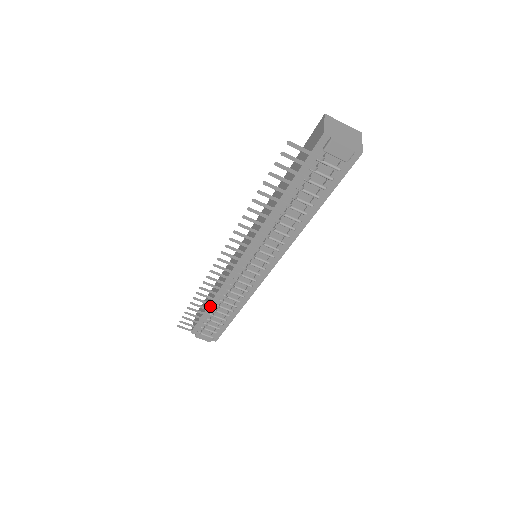
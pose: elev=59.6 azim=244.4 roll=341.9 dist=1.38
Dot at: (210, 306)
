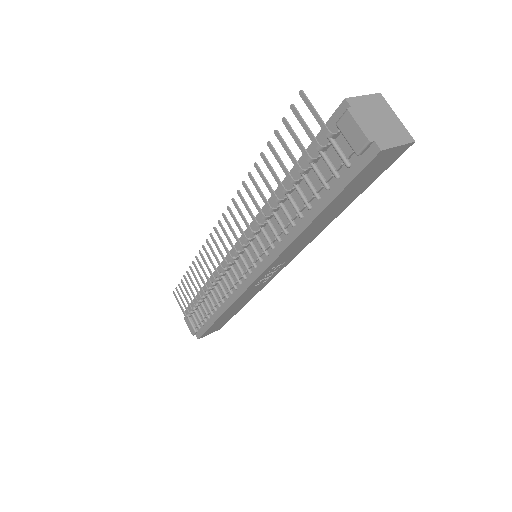
Dot at: occluded
